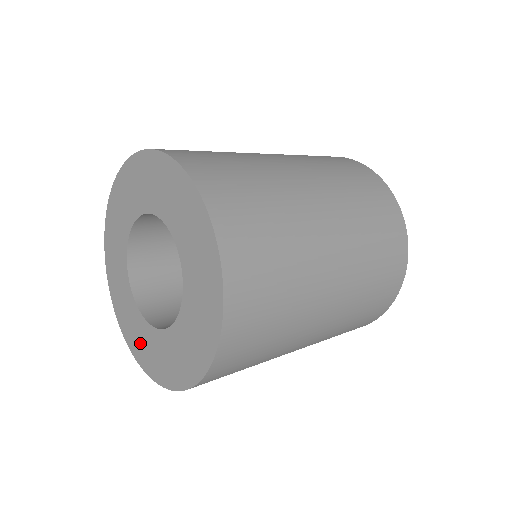
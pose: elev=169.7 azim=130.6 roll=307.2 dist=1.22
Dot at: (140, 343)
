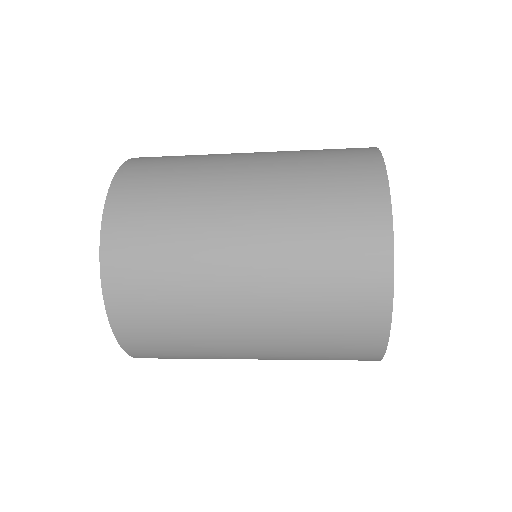
Dot at: occluded
